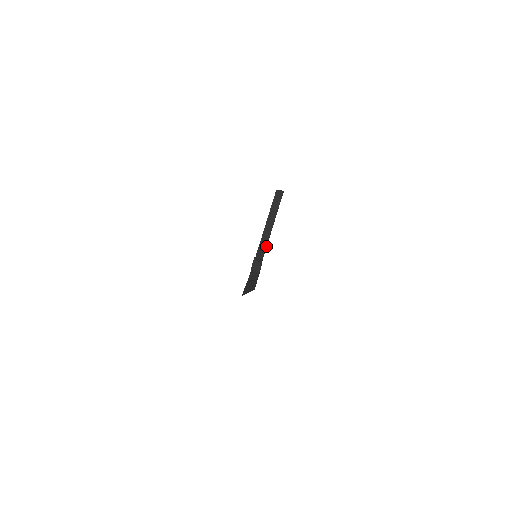
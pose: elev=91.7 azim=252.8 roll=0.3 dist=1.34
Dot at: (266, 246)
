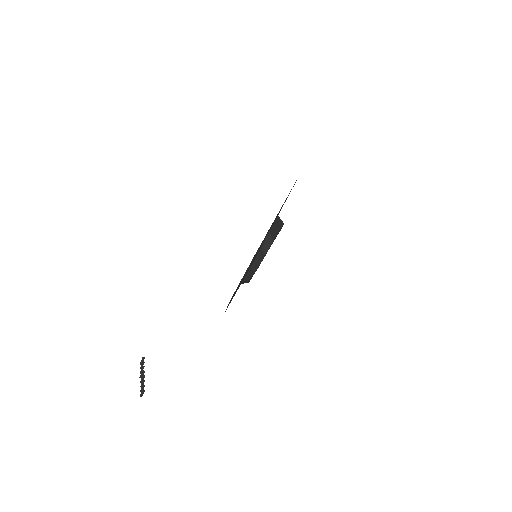
Dot at: (249, 280)
